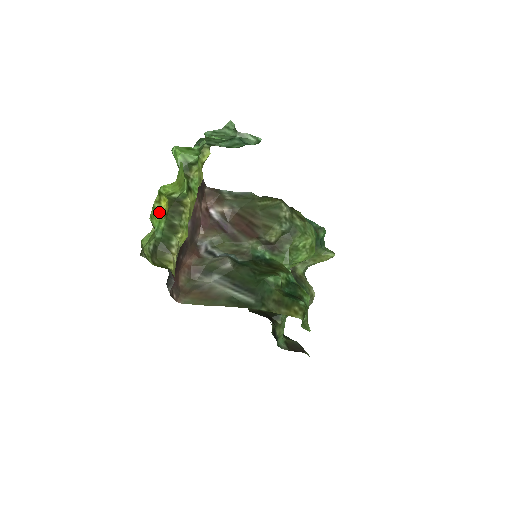
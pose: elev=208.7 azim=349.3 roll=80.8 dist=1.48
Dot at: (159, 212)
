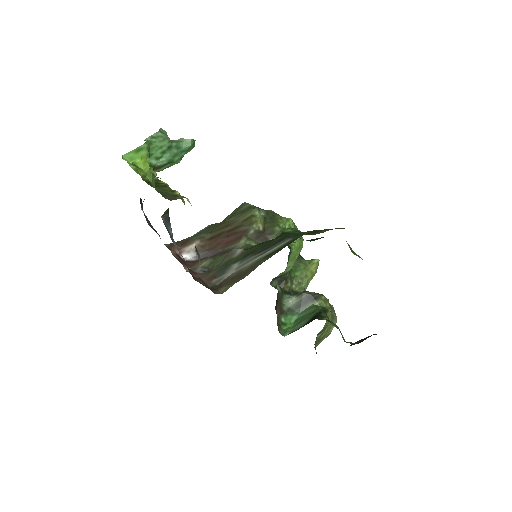
Dot at: occluded
